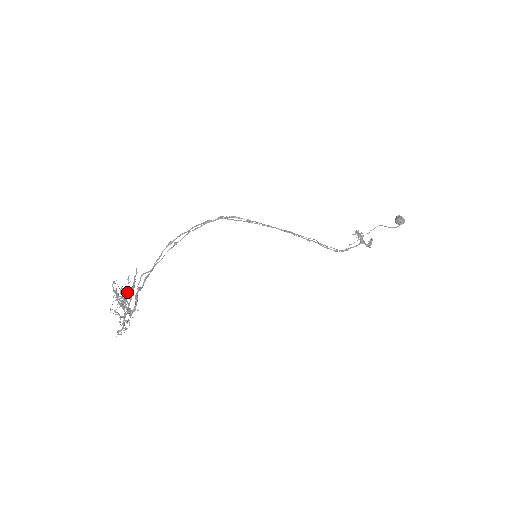
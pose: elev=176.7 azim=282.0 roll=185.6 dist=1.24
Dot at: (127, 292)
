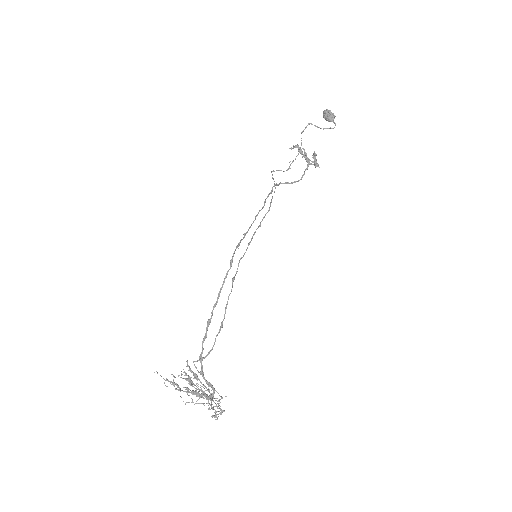
Dot at: (188, 381)
